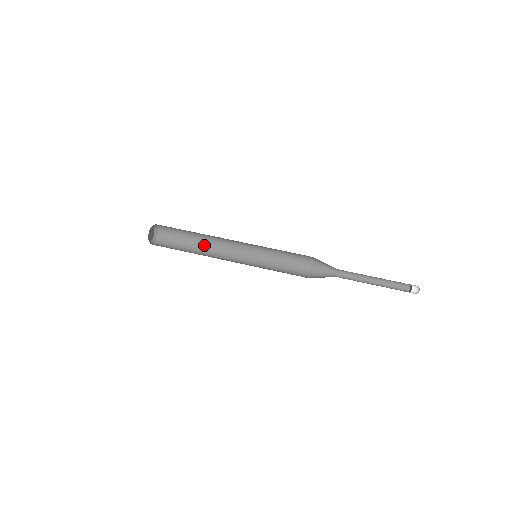
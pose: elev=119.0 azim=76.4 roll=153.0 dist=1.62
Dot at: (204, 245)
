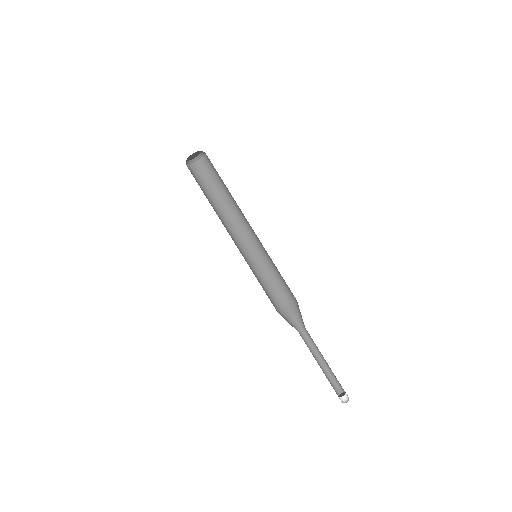
Dot at: (227, 205)
